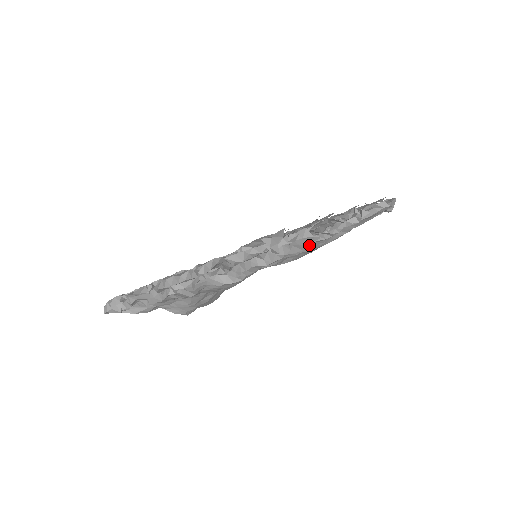
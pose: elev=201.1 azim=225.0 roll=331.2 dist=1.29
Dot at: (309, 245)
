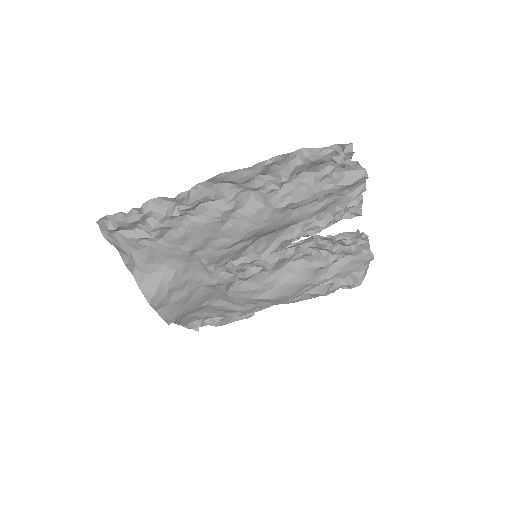
Dot at: (298, 274)
